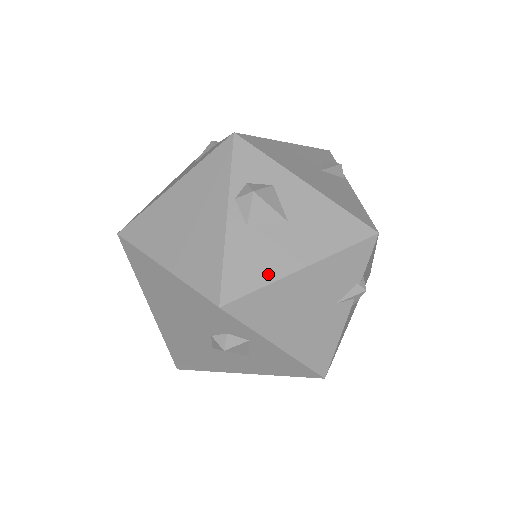
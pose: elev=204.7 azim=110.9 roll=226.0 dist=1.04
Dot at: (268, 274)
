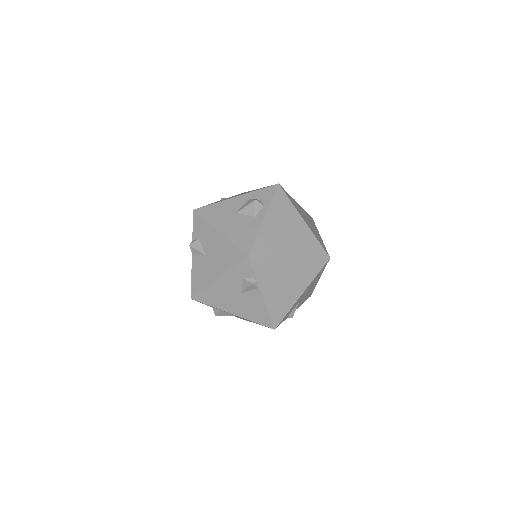
Dot at: occluded
